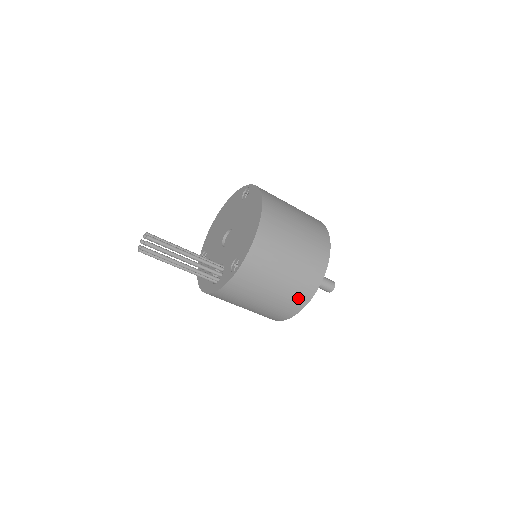
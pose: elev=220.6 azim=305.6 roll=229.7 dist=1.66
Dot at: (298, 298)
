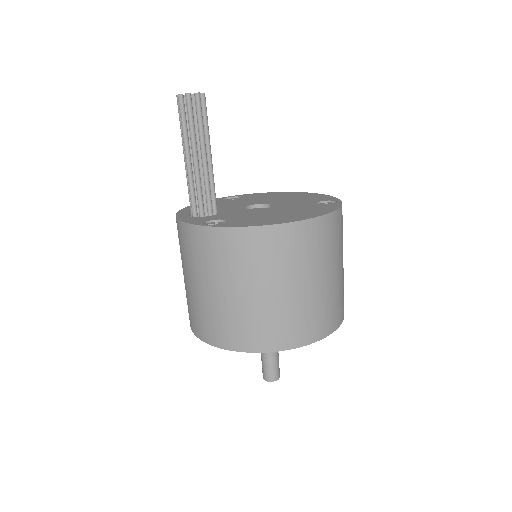
Dot at: (217, 330)
